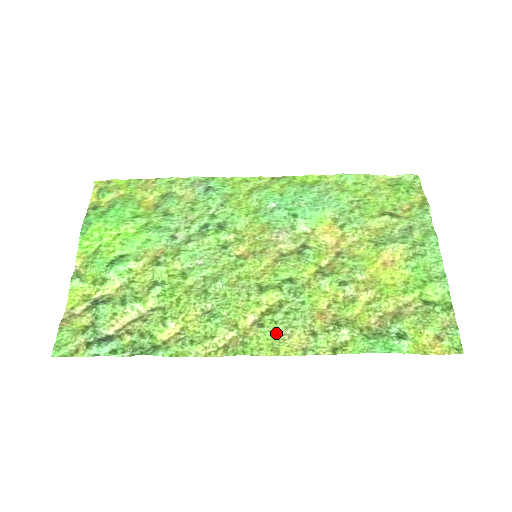
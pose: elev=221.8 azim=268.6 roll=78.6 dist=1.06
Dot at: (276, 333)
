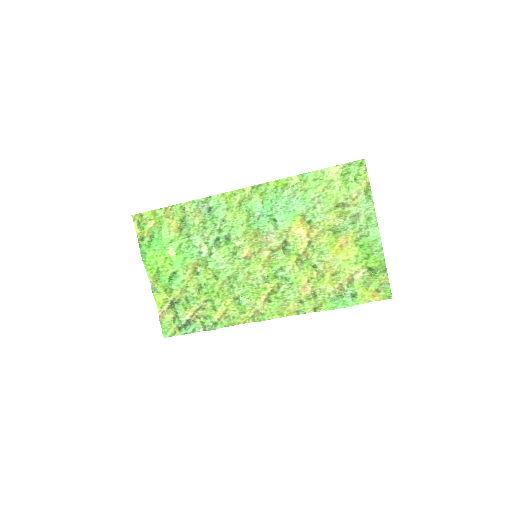
Dot at: (279, 304)
